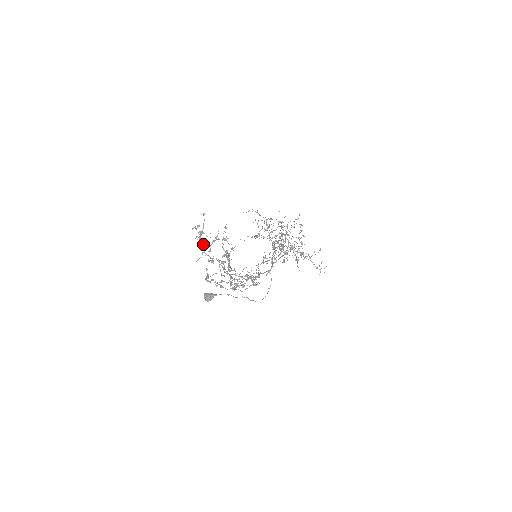
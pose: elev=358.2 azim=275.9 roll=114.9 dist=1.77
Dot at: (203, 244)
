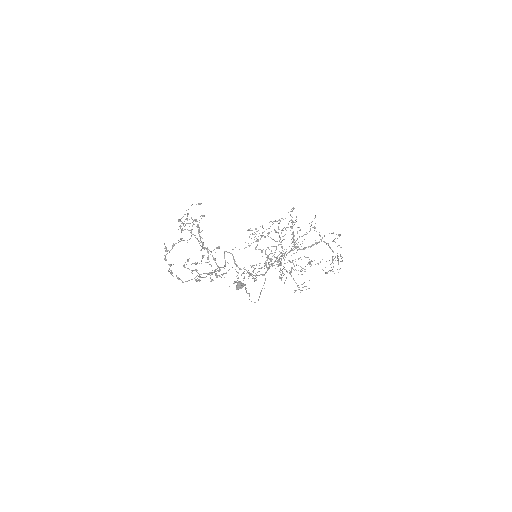
Dot at: (199, 232)
